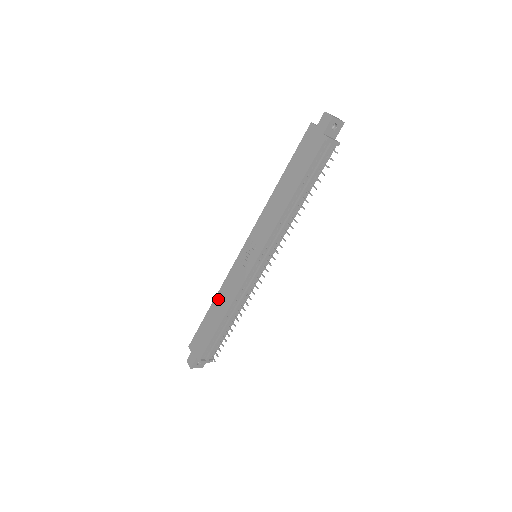
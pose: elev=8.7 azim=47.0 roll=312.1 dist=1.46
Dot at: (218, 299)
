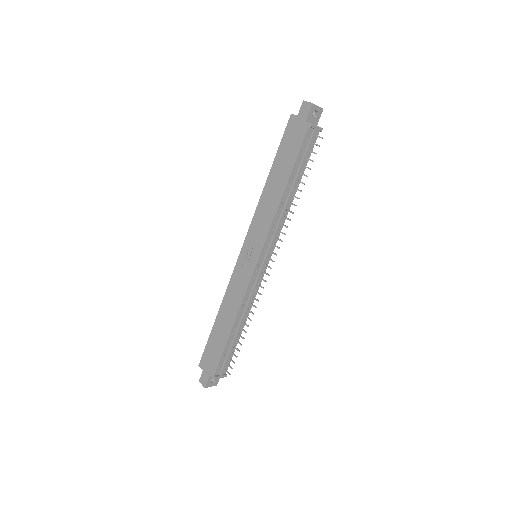
Dot at: (223, 308)
